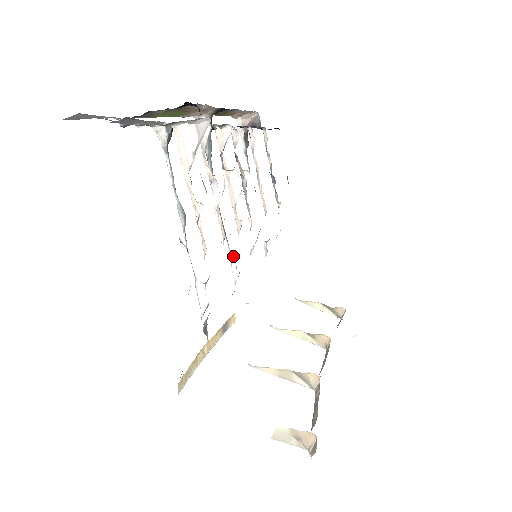
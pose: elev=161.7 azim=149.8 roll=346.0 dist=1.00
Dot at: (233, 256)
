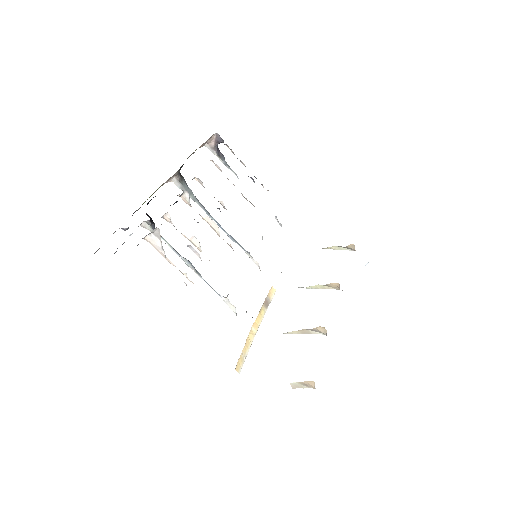
Dot at: (248, 254)
